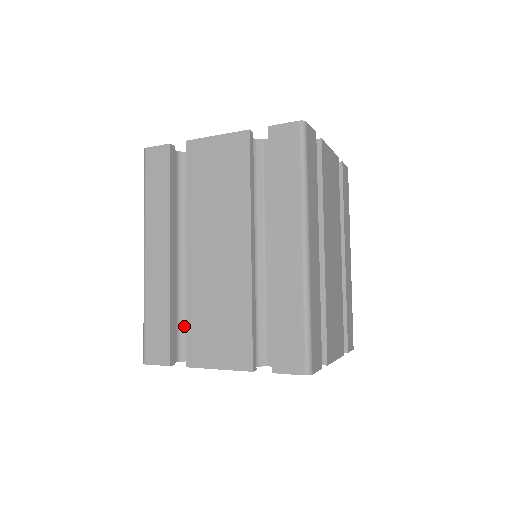
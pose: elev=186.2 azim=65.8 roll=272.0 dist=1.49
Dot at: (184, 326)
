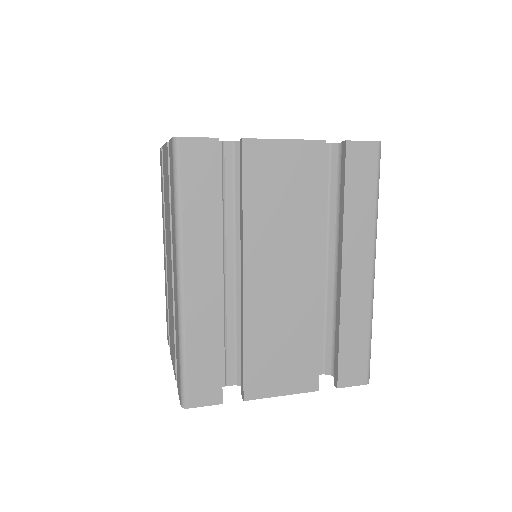
Dot at: occluded
